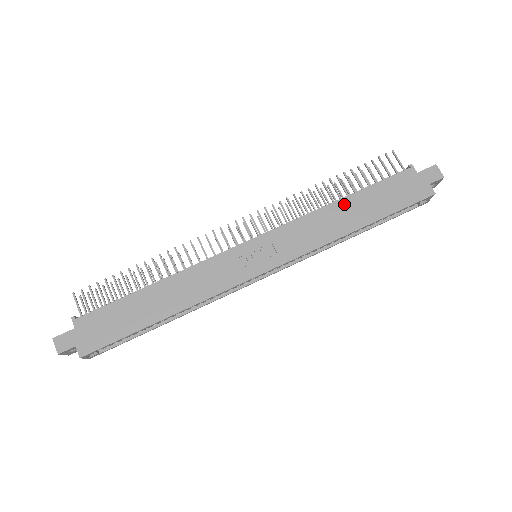
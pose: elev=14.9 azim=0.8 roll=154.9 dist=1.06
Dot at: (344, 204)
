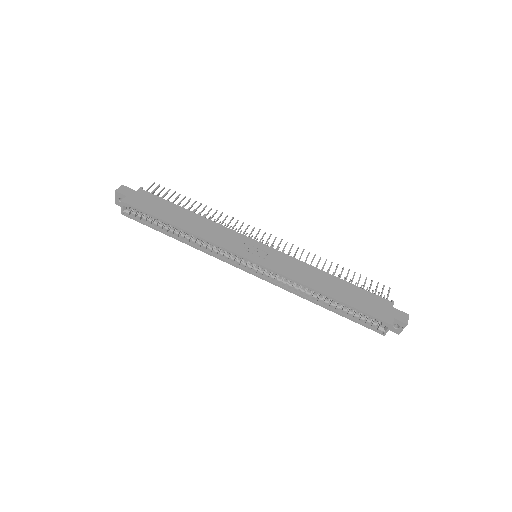
Dot at: (332, 278)
